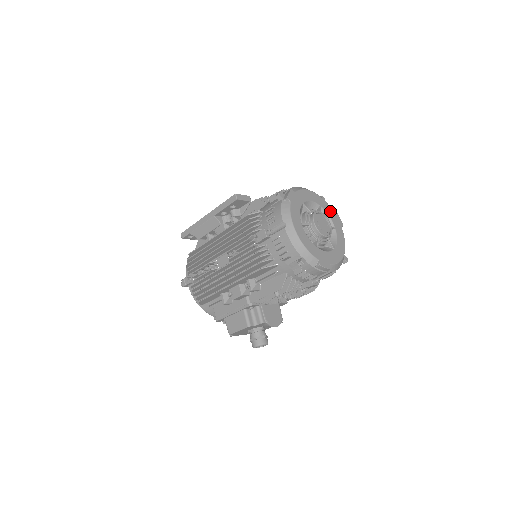
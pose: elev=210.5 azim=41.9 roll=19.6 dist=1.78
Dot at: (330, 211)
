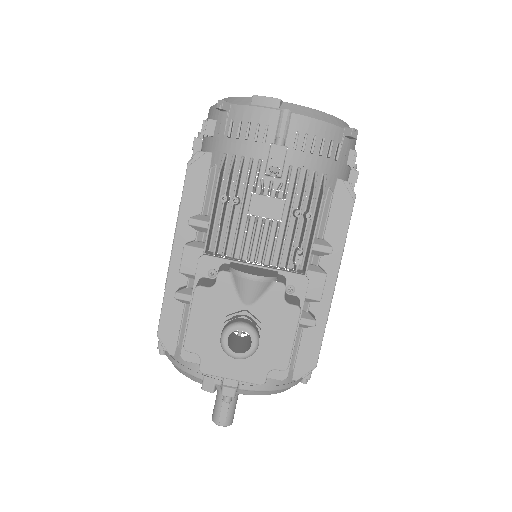
Dot at: occluded
